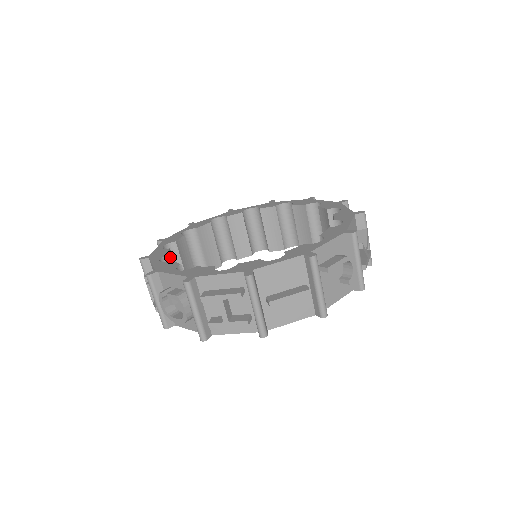
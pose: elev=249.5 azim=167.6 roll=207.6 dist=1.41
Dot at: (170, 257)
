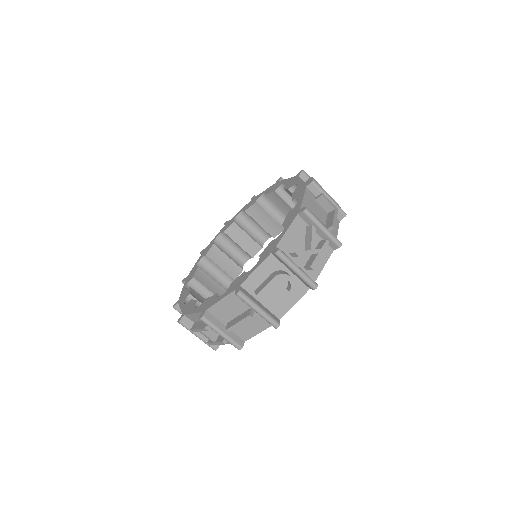
Dot at: (198, 275)
